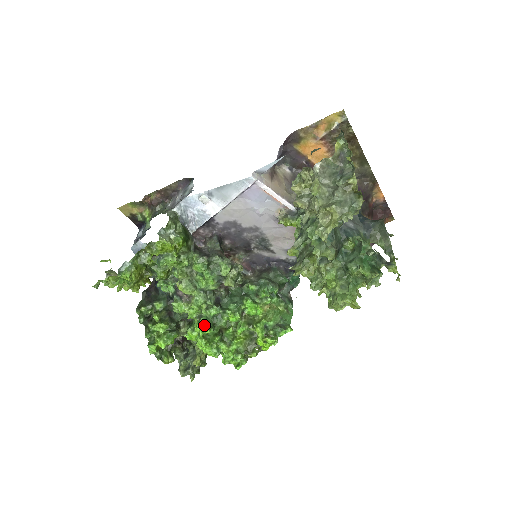
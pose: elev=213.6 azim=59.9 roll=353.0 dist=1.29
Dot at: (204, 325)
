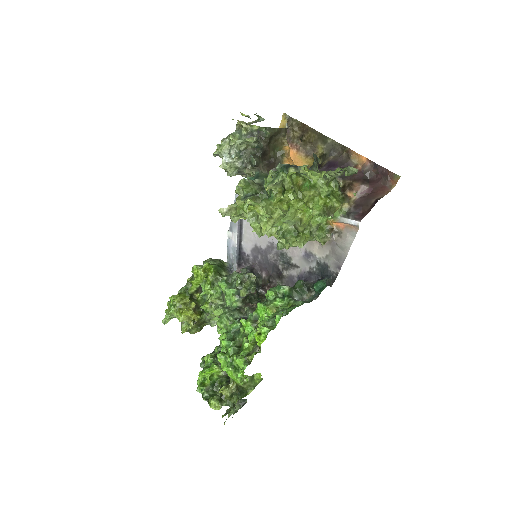
Dot at: occluded
